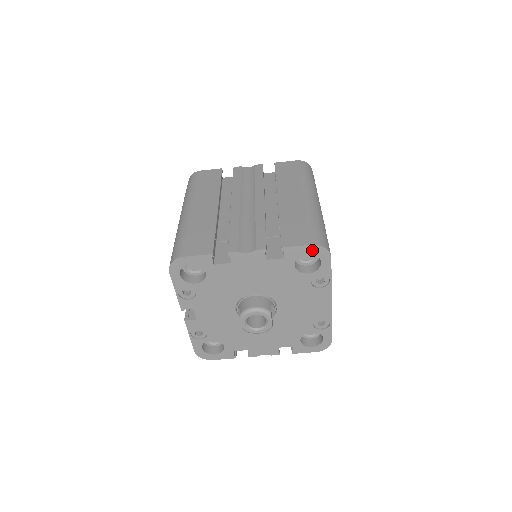
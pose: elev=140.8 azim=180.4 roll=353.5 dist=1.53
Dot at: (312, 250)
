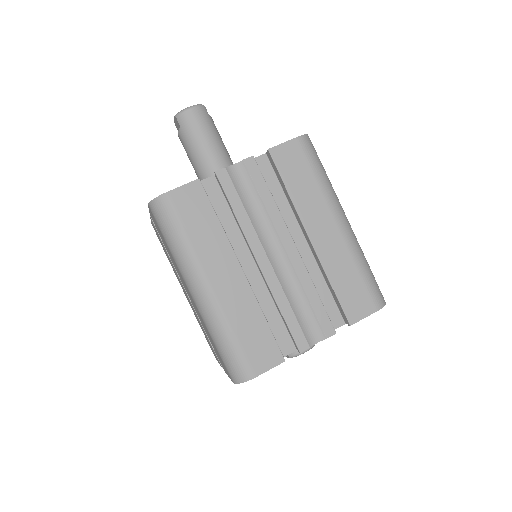
Dot at: occluded
